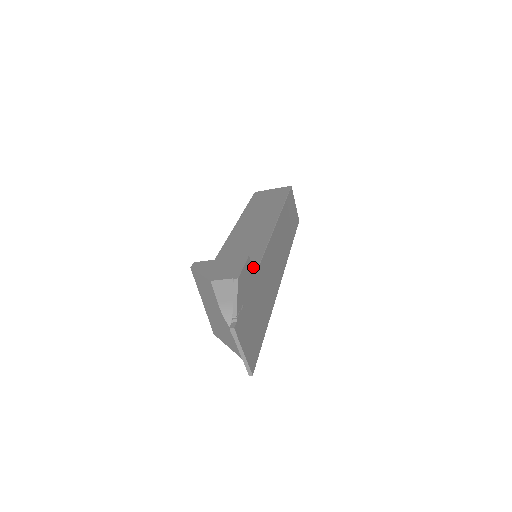
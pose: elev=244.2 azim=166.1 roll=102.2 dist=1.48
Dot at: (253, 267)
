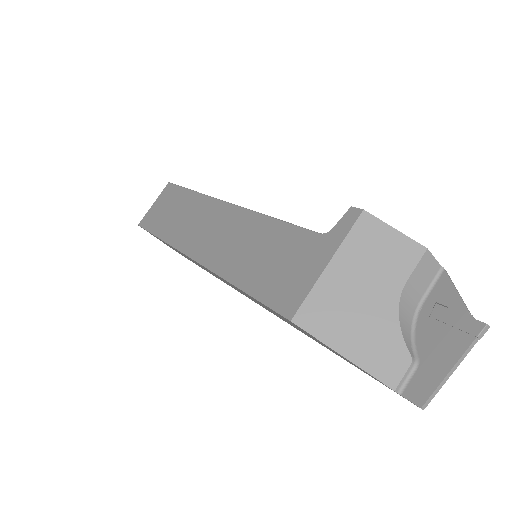
Dot at: occluded
